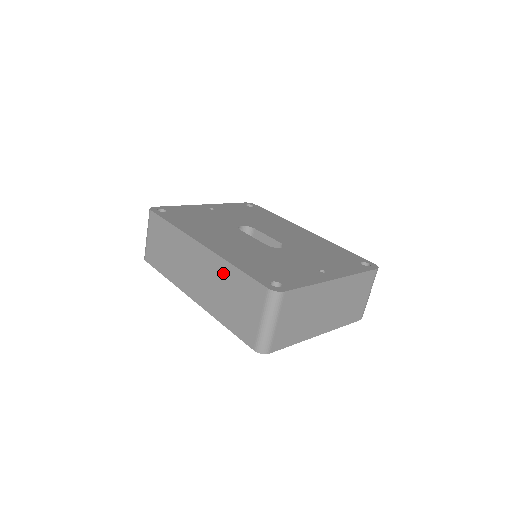
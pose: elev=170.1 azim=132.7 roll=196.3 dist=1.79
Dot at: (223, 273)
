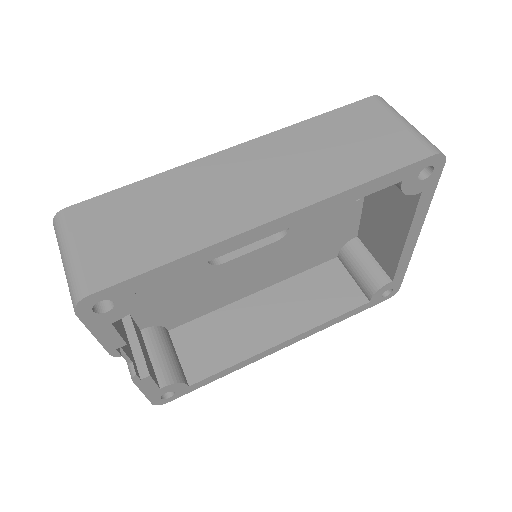
Dot at: (300, 138)
